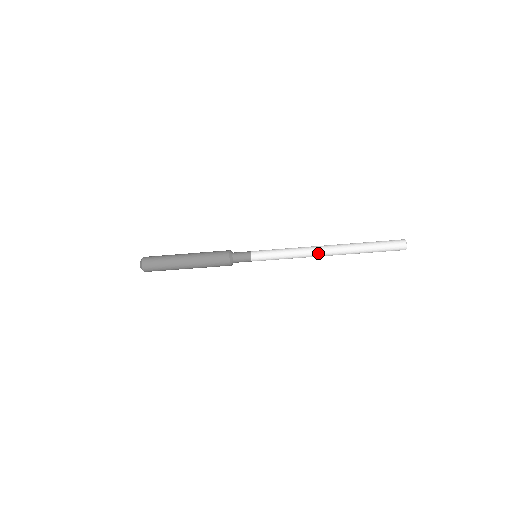
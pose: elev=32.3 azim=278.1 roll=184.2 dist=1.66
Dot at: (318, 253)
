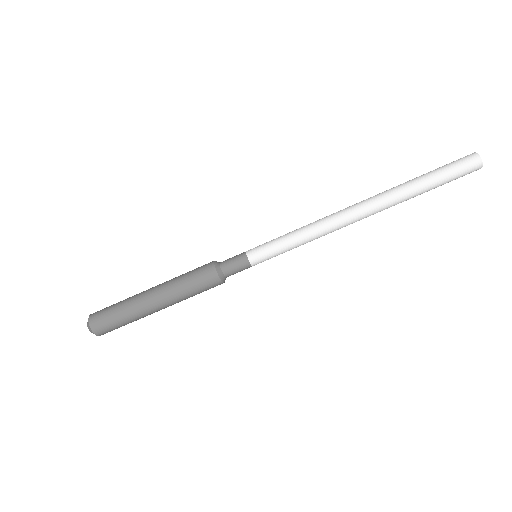
Dot at: (349, 219)
